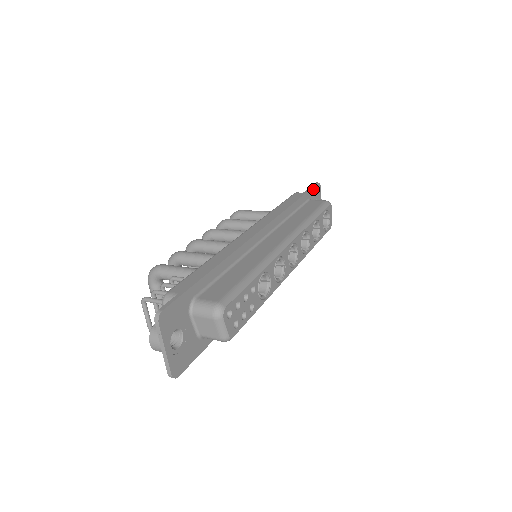
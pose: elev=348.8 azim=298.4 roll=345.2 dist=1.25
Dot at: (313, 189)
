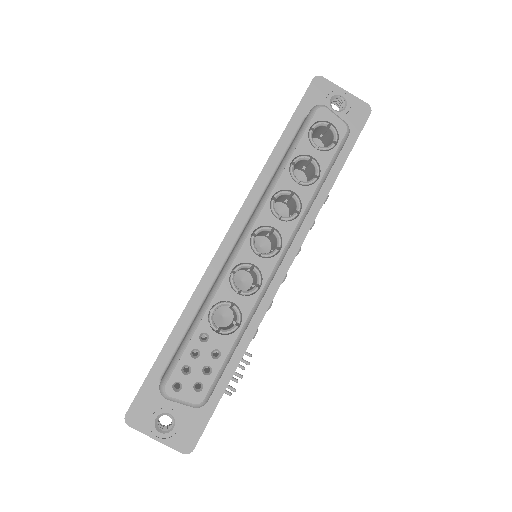
Dot at: (306, 98)
